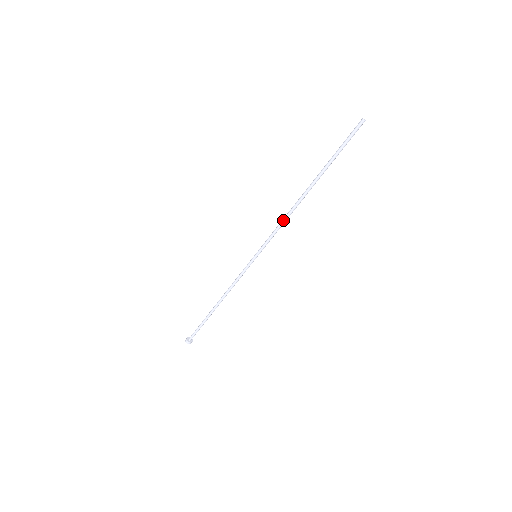
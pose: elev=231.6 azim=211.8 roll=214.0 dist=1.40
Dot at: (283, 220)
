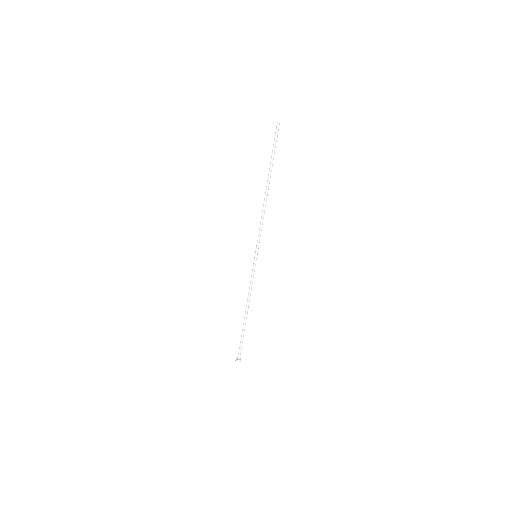
Dot at: (261, 217)
